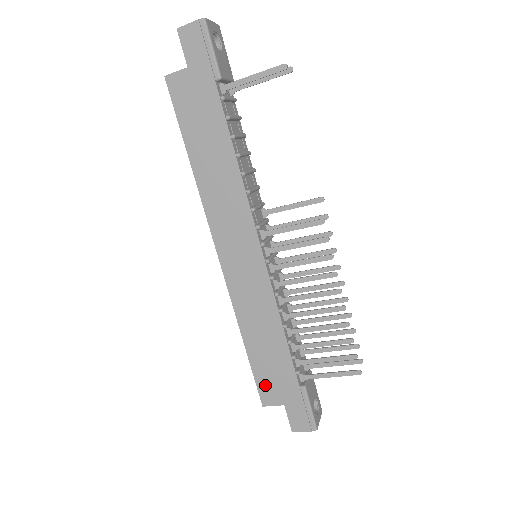
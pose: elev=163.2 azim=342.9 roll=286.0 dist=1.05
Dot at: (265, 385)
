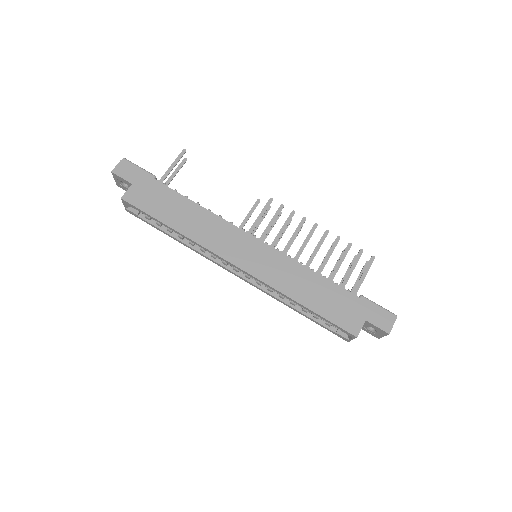
Dot at: (342, 320)
